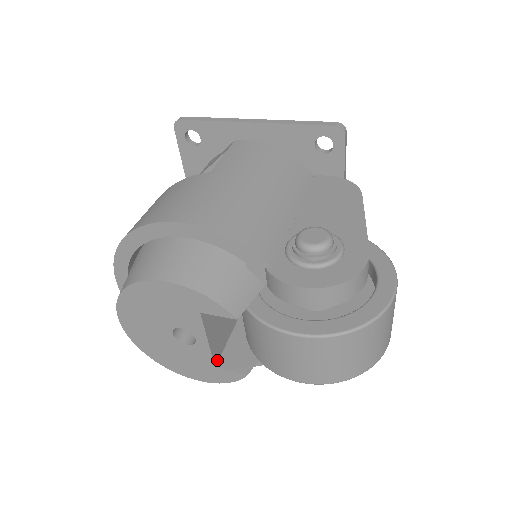
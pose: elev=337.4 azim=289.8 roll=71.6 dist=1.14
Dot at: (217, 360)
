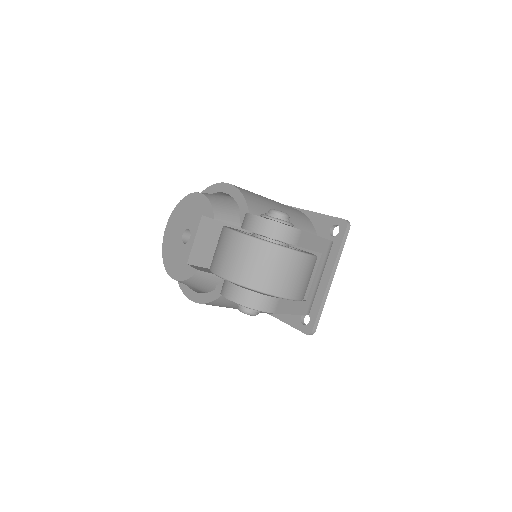
Dot at: (191, 263)
